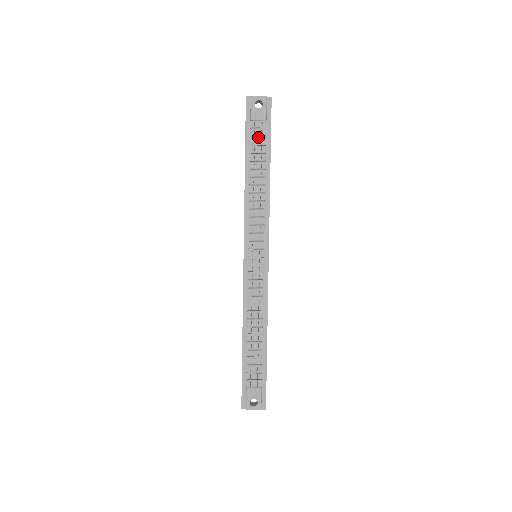
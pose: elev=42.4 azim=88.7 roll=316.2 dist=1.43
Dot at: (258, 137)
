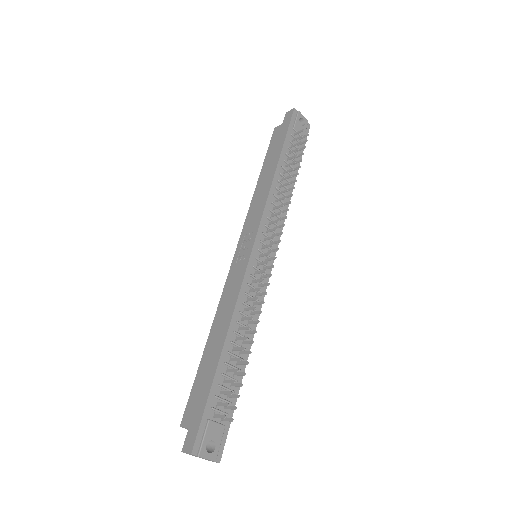
Dot at: (294, 146)
